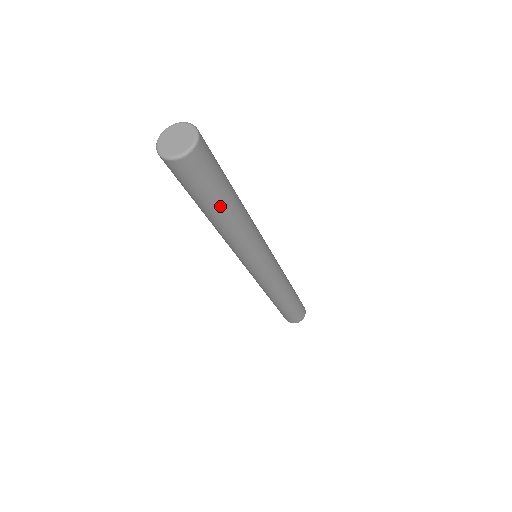
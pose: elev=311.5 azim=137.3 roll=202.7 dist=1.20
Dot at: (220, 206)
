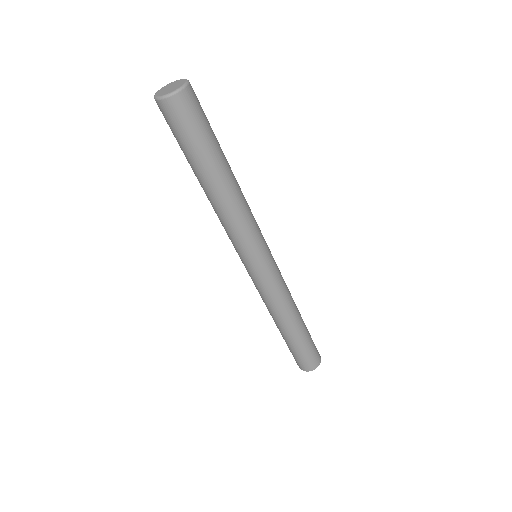
Dot at: (217, 159)
